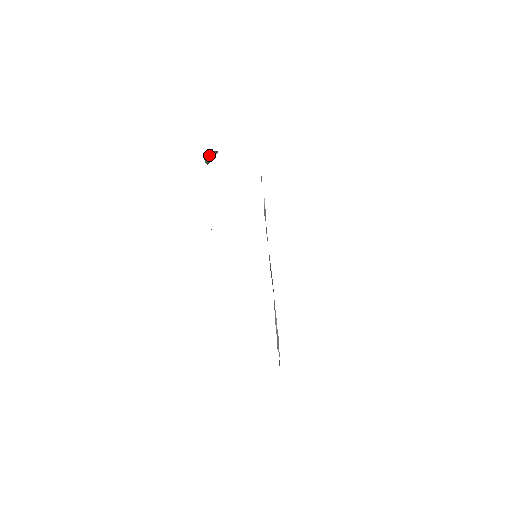
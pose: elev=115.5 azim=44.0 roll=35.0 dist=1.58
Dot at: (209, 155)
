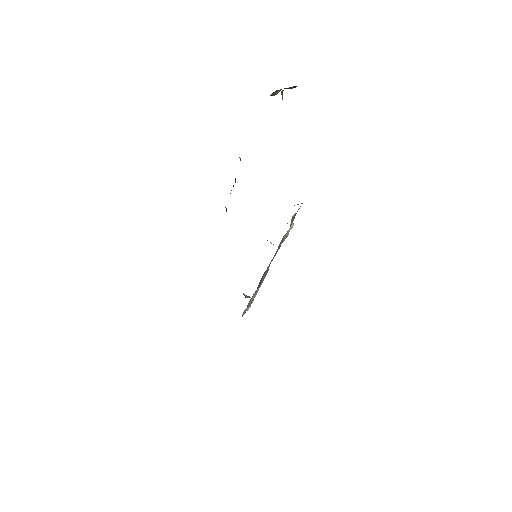
Dot at: occluded
